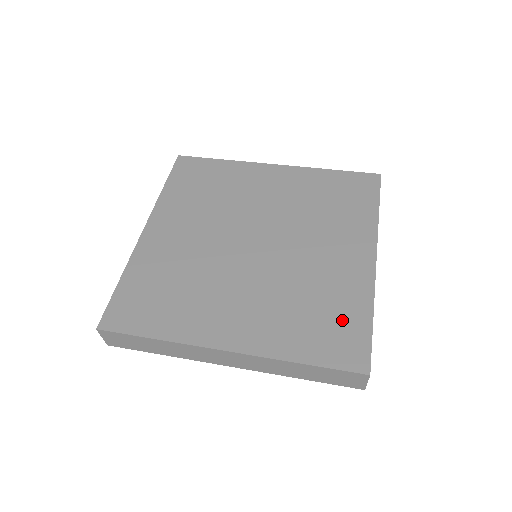
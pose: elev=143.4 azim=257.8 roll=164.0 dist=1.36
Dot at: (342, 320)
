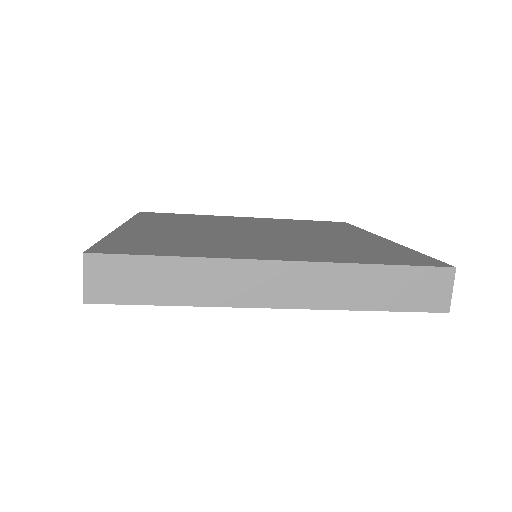
Dot at: (390, 252)
